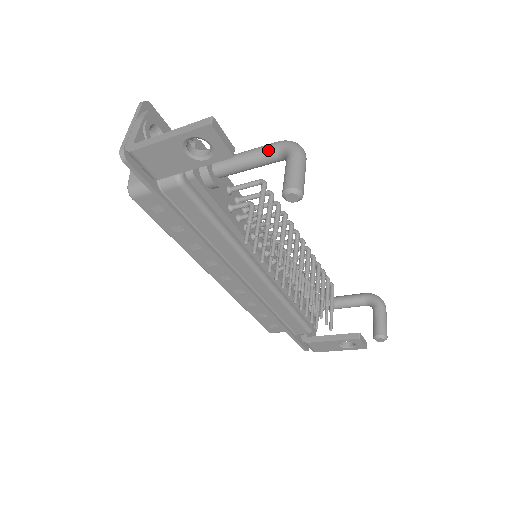
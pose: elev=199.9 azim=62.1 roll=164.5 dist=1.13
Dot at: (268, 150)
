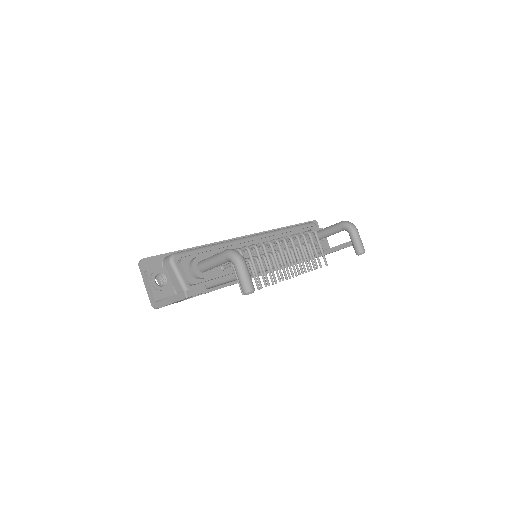
Dot at: (222, 260)
